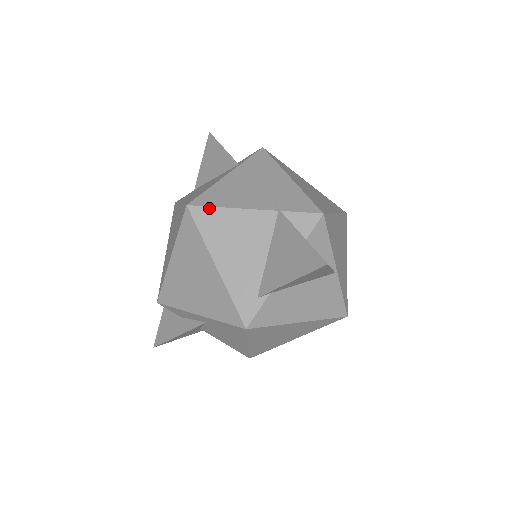
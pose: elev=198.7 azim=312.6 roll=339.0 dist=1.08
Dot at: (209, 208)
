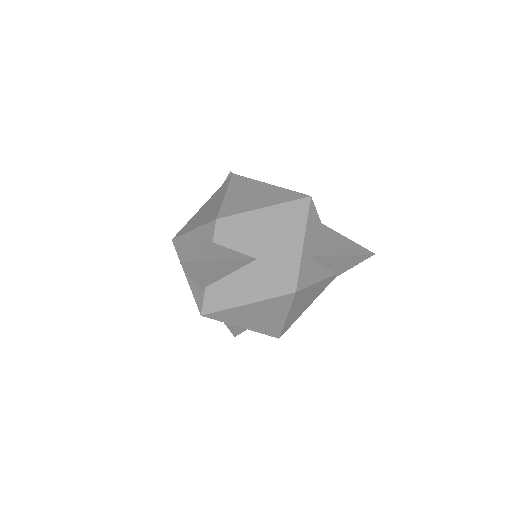
Dot at: (178, 238)
